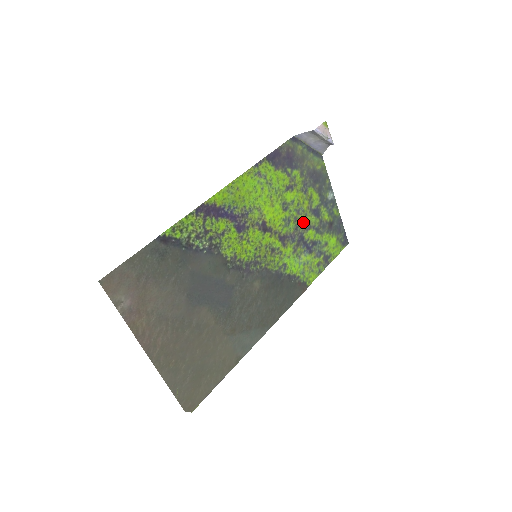
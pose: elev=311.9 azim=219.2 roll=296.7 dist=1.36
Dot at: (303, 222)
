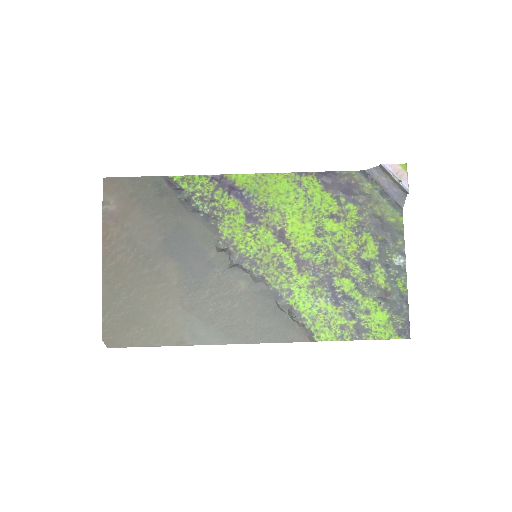
Dot at: (340, 264)
